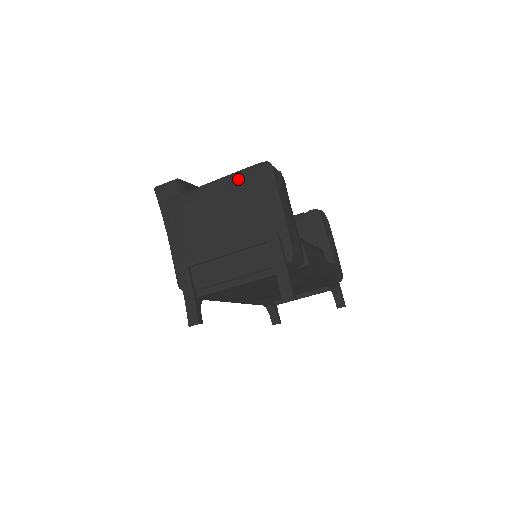
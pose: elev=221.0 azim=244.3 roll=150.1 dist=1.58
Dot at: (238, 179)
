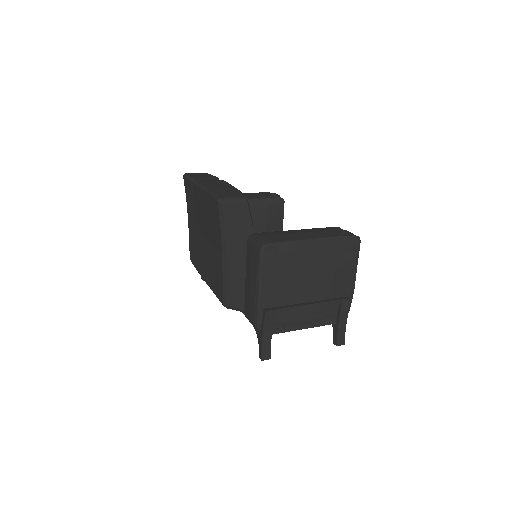
Dot at: (334, 245)
